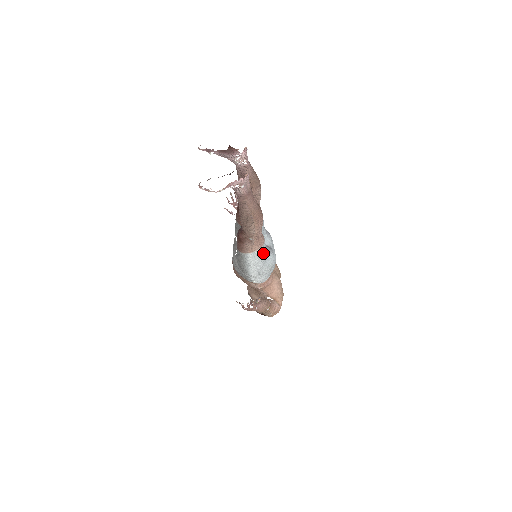
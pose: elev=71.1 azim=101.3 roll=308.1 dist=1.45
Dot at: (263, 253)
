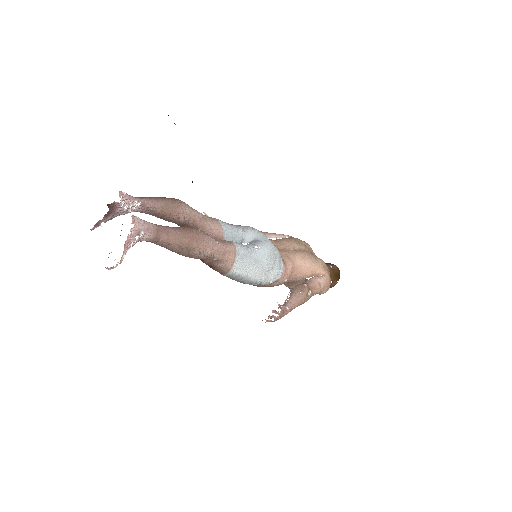
Dot at: (245, 257)
